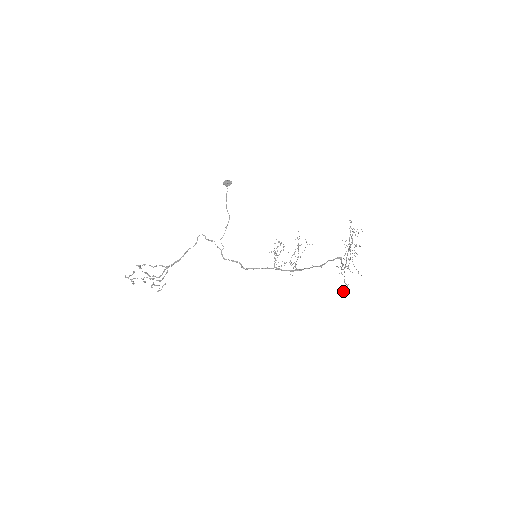
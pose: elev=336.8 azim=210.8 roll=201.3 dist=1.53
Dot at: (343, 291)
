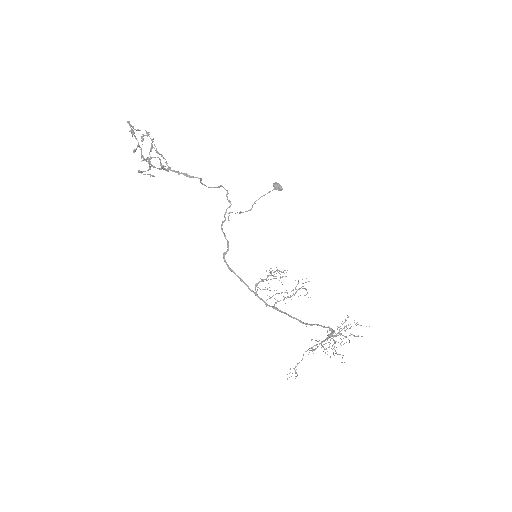
Dot at: occluded
